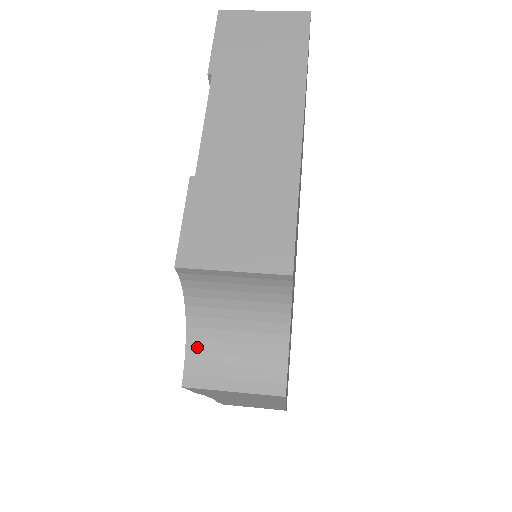
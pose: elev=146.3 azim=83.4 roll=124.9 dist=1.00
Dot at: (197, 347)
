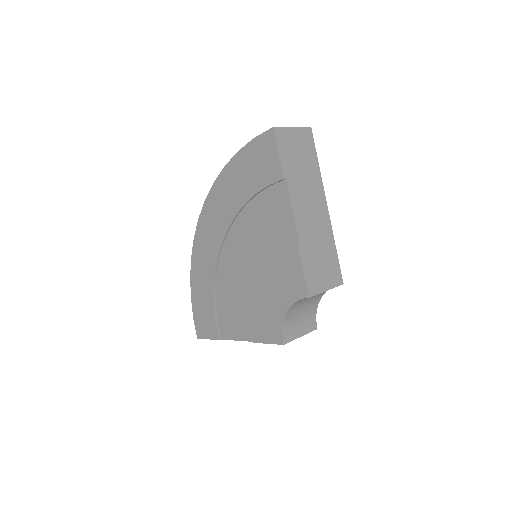
Dot at: (287, 324)
